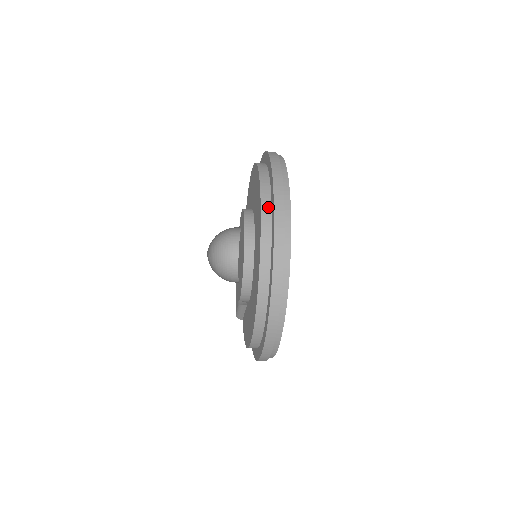
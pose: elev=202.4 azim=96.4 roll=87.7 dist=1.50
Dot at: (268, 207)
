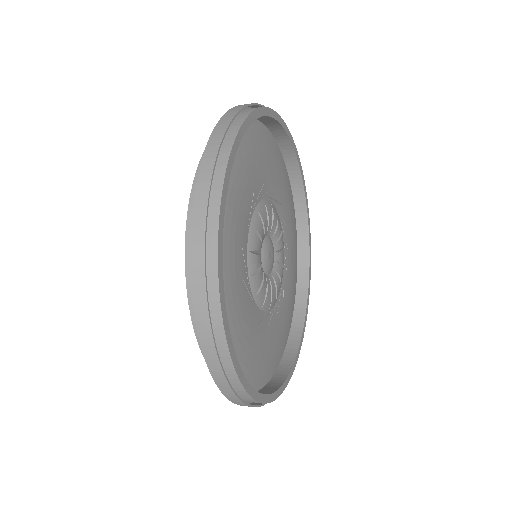
Dot at: occluded
